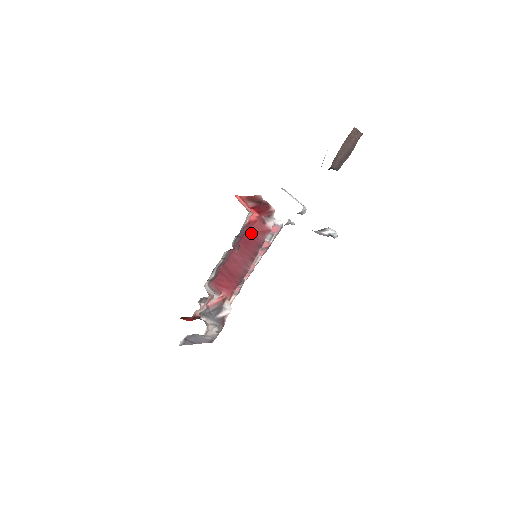
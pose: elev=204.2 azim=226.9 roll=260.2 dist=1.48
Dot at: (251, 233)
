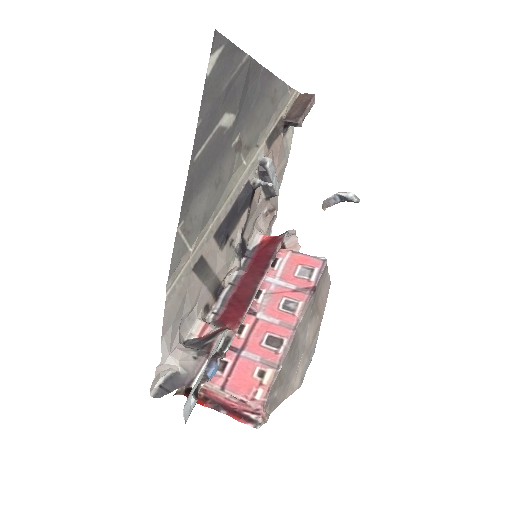
Dot at: (263, 251)
